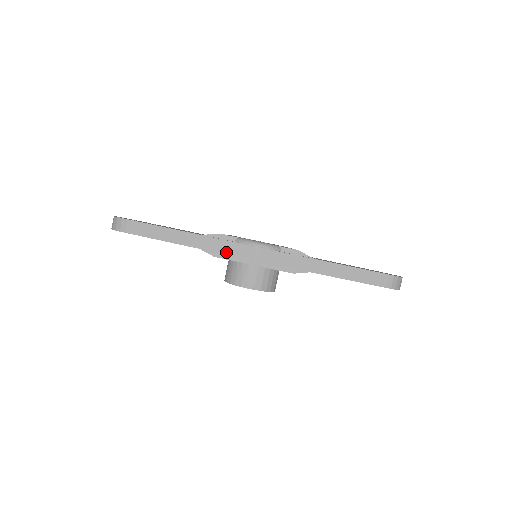
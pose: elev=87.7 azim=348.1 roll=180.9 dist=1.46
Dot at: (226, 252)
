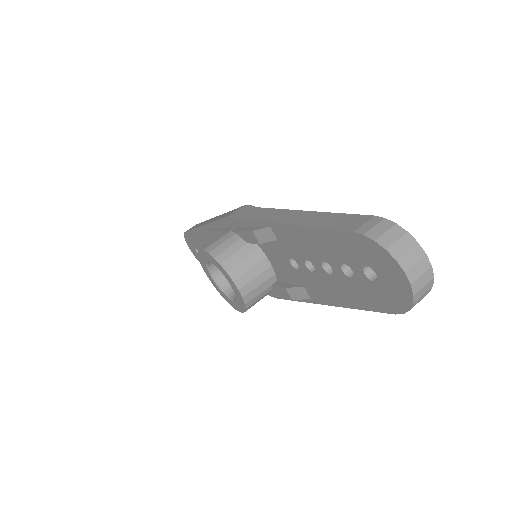
Dot at: occluded
